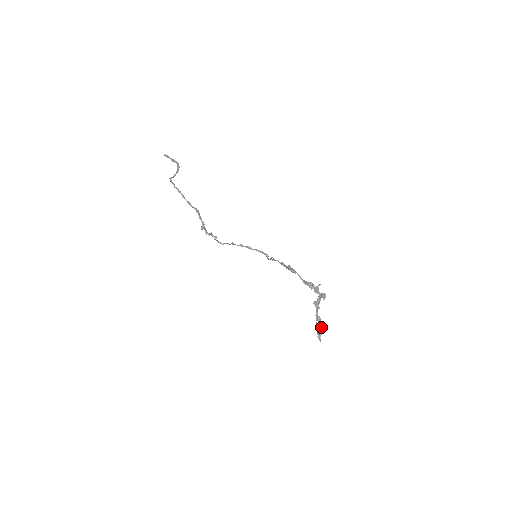
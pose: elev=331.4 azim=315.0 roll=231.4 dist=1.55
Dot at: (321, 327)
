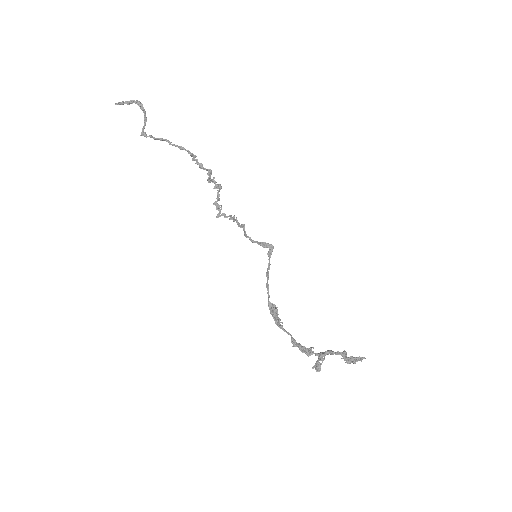
Dot at: (350, 360)
